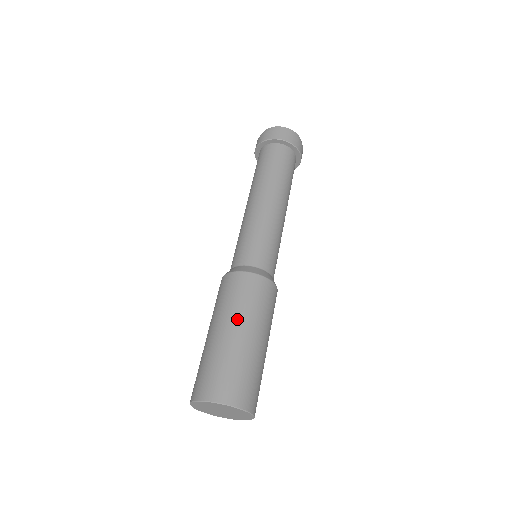
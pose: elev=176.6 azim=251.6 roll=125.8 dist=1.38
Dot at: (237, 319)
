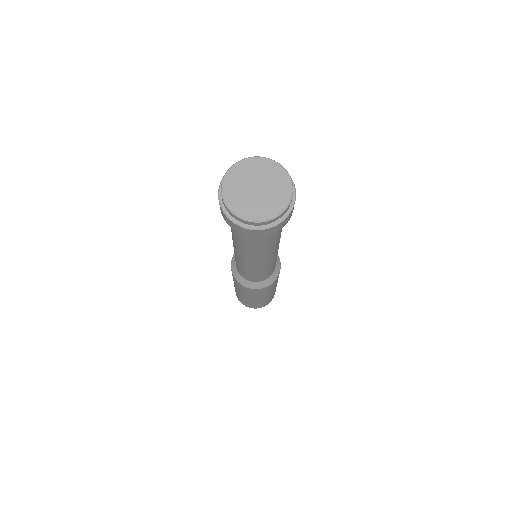
Dot at: occluded
